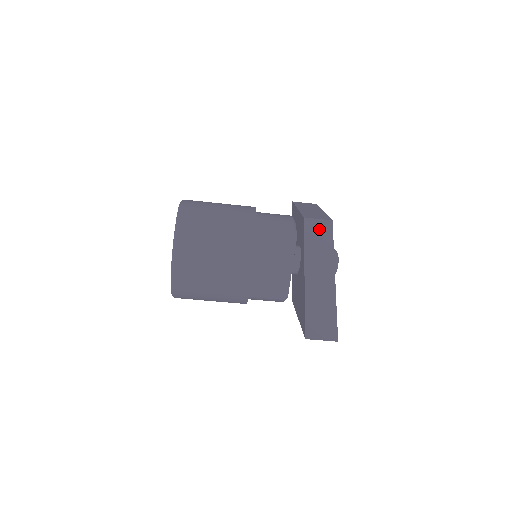
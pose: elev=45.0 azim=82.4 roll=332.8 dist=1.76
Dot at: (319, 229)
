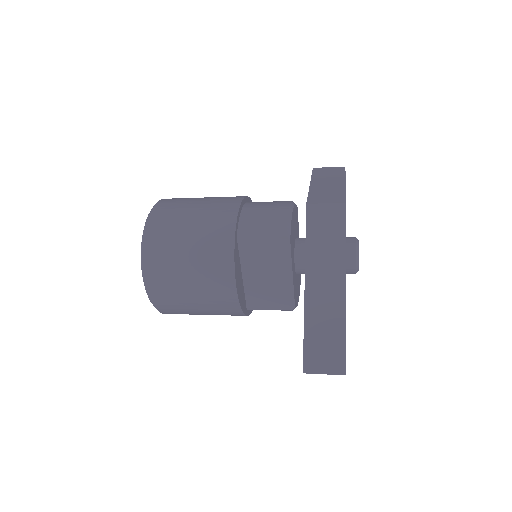
Dot at: (326, 218)
